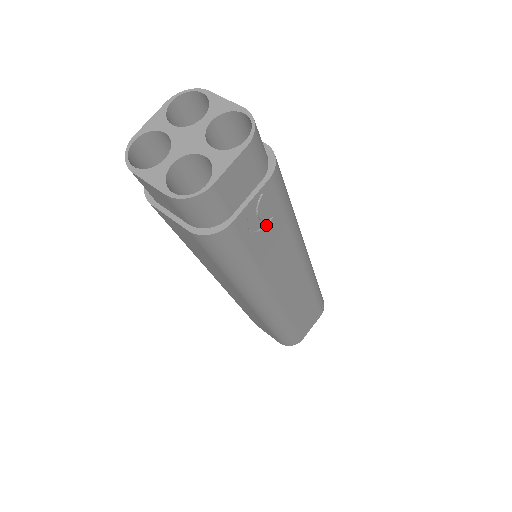
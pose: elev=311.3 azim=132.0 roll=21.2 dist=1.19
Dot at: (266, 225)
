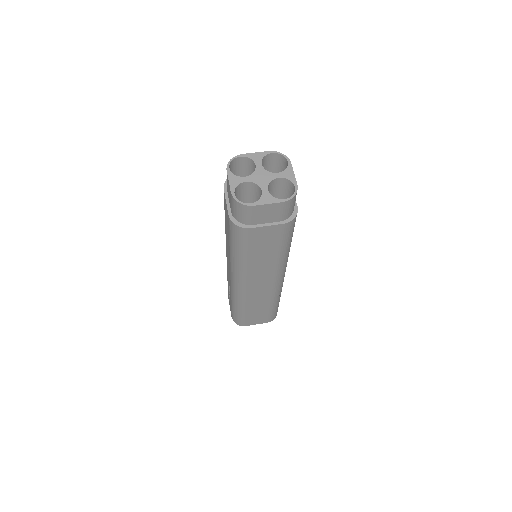
Dot at: occluded
